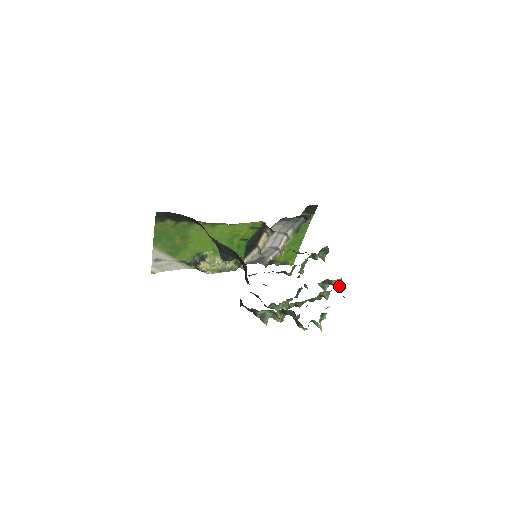
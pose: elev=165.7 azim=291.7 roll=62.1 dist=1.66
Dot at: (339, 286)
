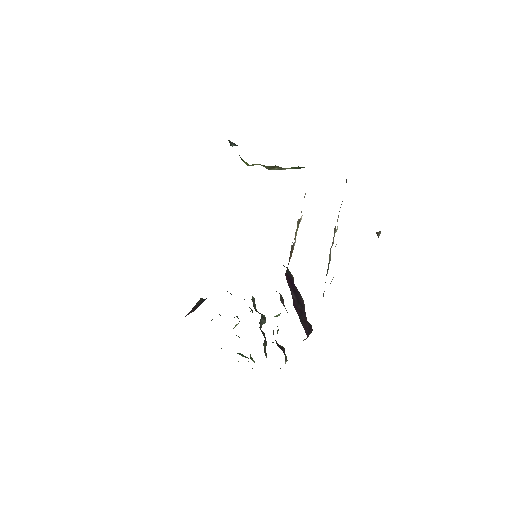
Dot at: occluded
